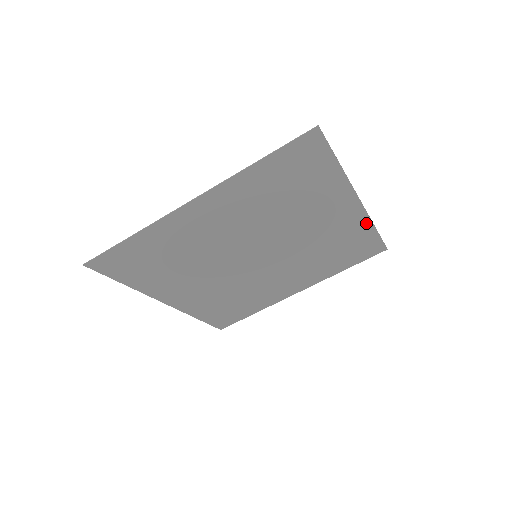
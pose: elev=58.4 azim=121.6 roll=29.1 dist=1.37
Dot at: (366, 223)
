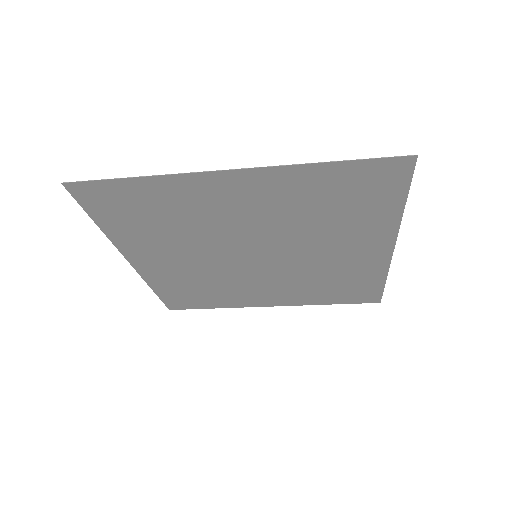
Dot at: (382, 271)
